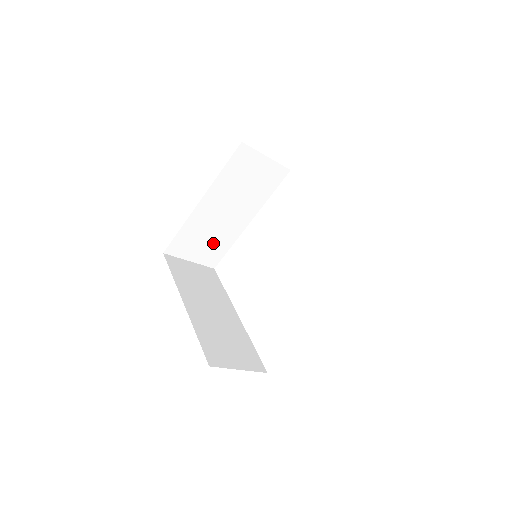
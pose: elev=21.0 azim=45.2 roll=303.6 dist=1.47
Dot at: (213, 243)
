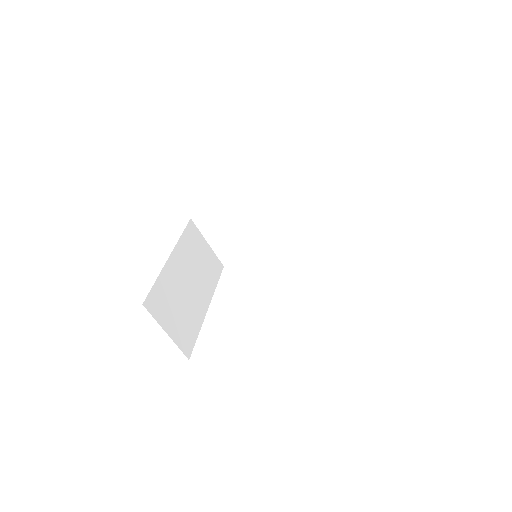
Dot at: (184, 318)
